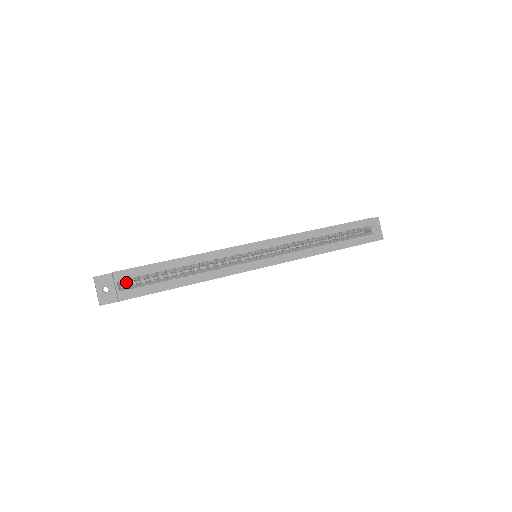
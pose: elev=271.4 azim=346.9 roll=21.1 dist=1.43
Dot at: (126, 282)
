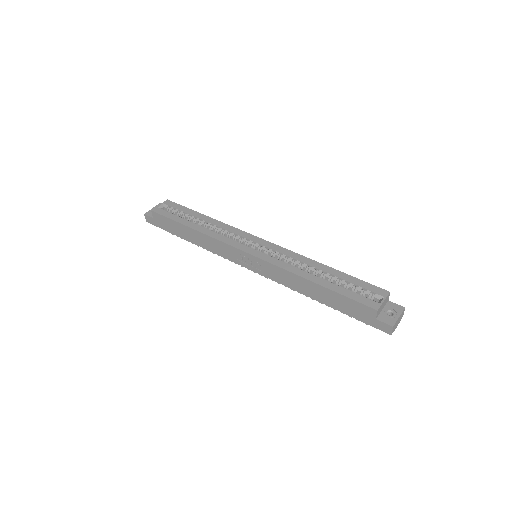
Dot at: (167, 209)
